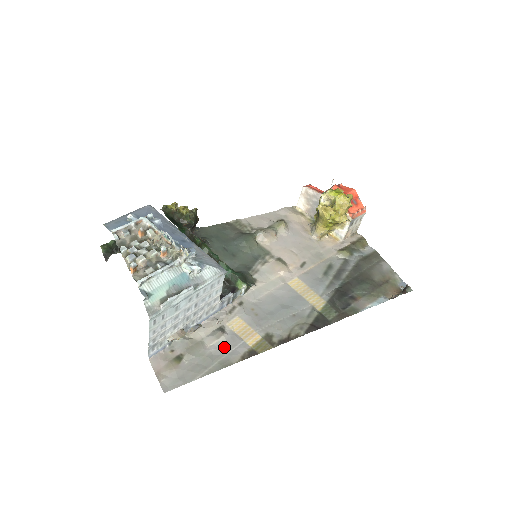
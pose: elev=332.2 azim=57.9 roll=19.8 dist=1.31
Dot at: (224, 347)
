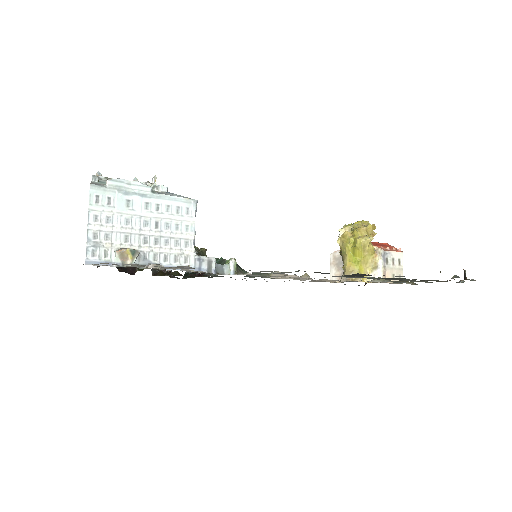
Dot at: (183, 267)
